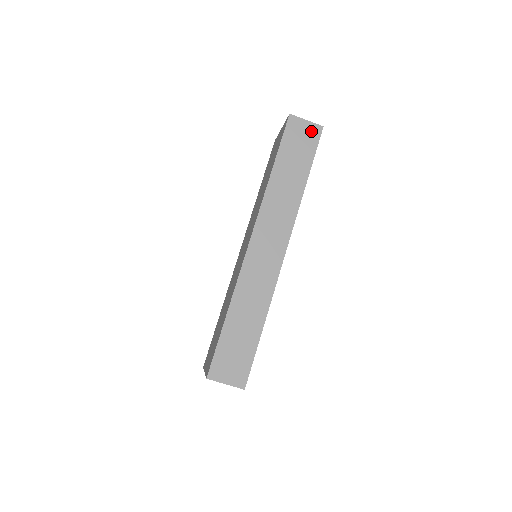
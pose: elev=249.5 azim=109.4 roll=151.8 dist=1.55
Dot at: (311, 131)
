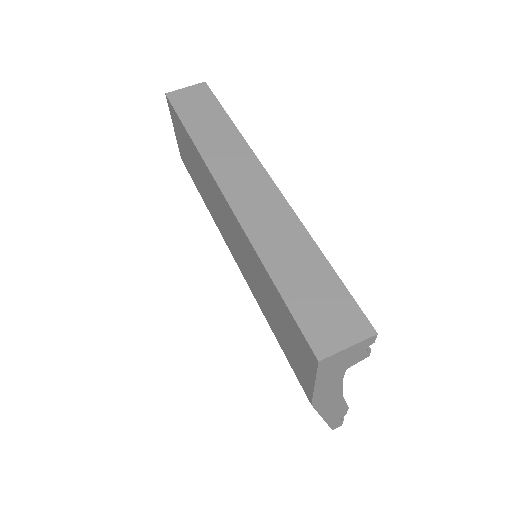
Dot at: (197, 91)
